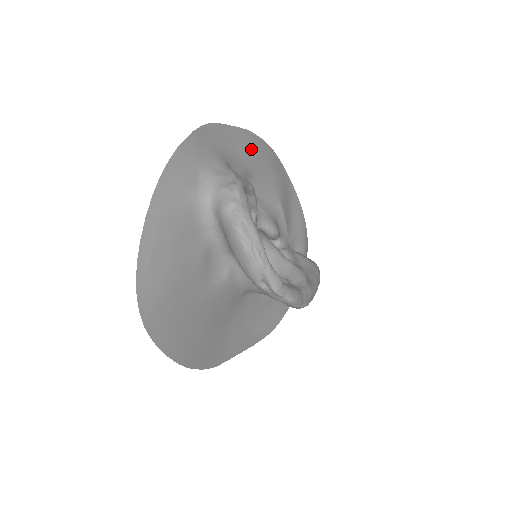
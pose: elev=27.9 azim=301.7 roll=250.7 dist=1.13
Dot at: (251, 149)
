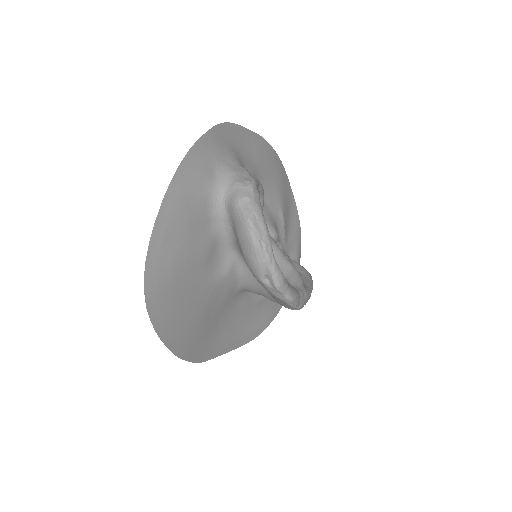
Dot at: (262, 154)
